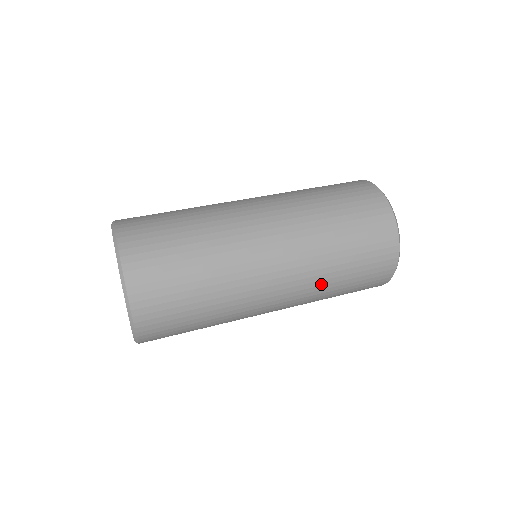
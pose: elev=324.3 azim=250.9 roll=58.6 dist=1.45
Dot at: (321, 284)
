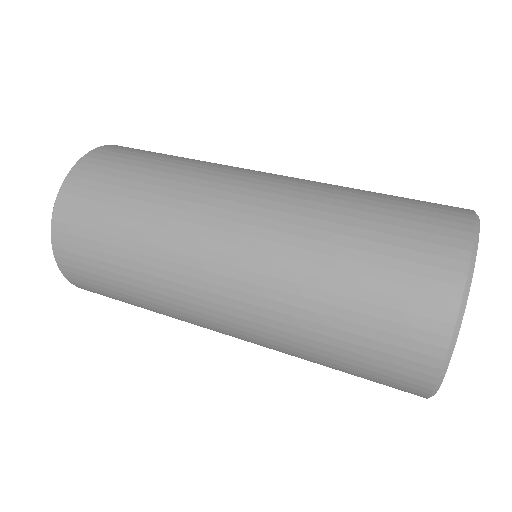
Dot at: (293, 291)
